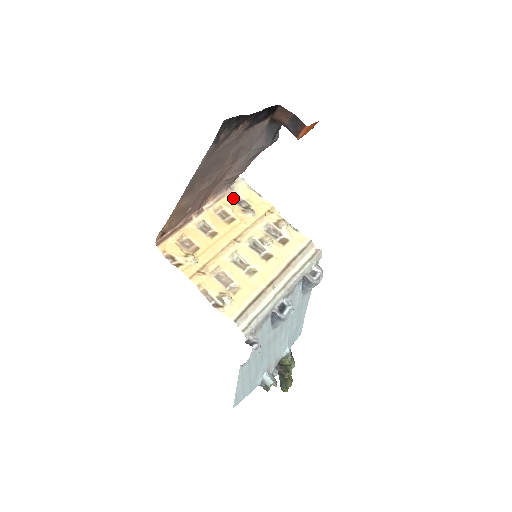
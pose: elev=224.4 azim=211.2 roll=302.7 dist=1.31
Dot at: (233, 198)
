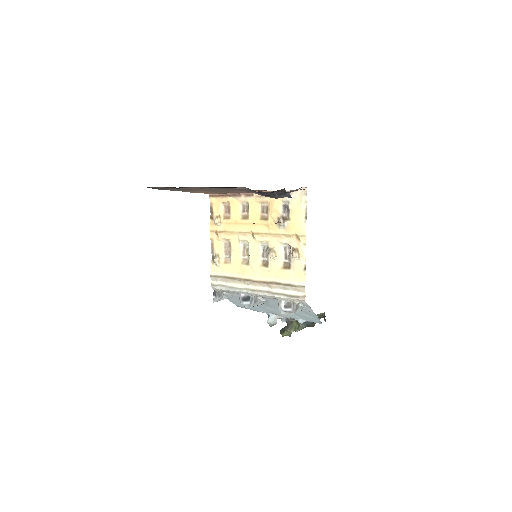
Dot at: (283, 203)
